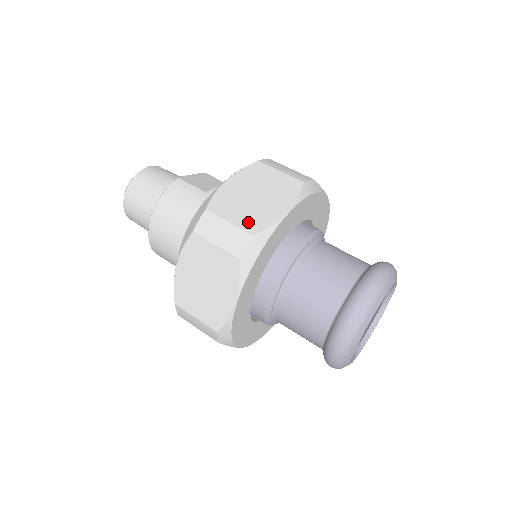
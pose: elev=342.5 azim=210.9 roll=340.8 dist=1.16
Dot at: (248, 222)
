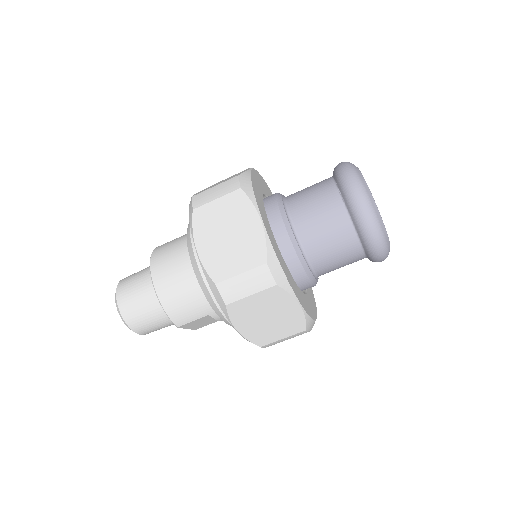
Dot at: (228, 179)
